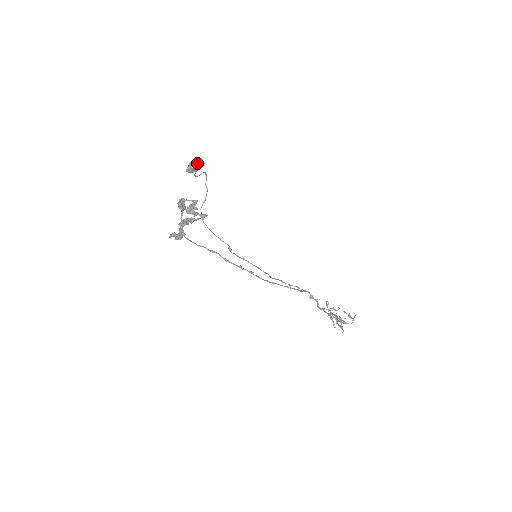
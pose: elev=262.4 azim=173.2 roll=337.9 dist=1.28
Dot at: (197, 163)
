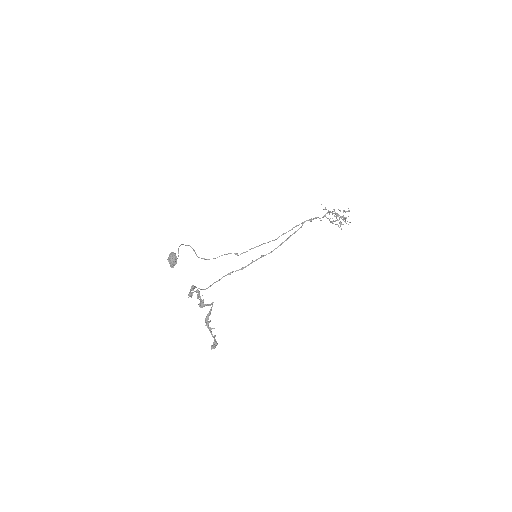
Dot at: (172, 260)
